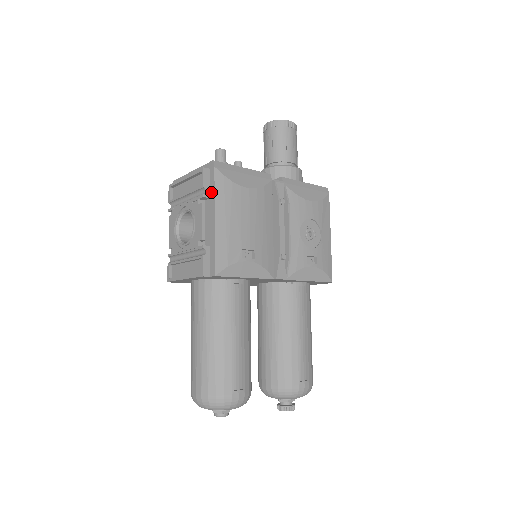
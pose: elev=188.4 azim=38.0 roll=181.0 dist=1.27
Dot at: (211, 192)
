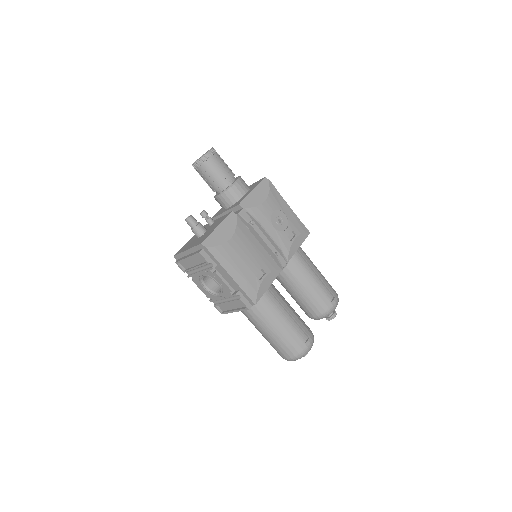
Dot at: (215, 262)
